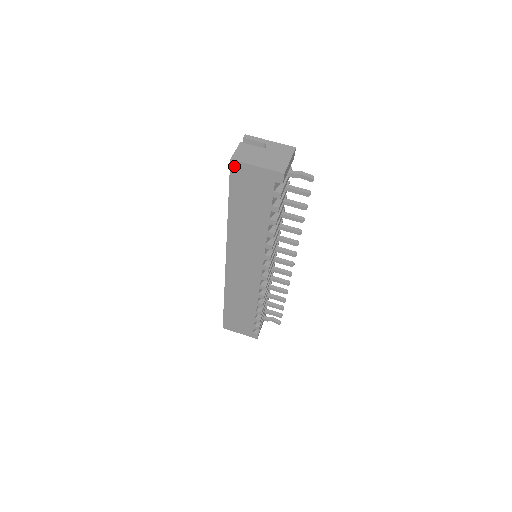
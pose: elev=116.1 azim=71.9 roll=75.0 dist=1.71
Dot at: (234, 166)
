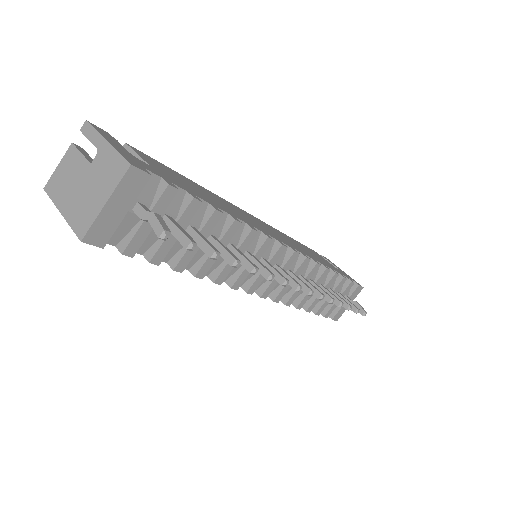
Dot at: occluded
